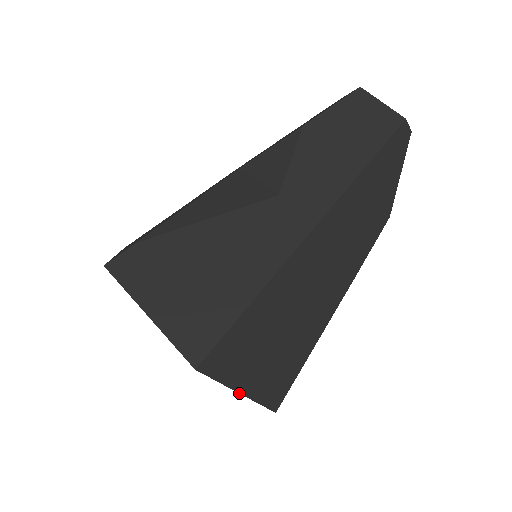
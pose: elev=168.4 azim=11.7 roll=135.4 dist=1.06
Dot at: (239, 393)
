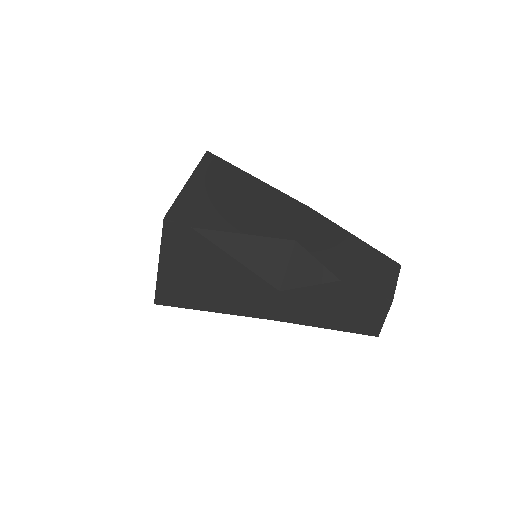
Dot at: occluded
